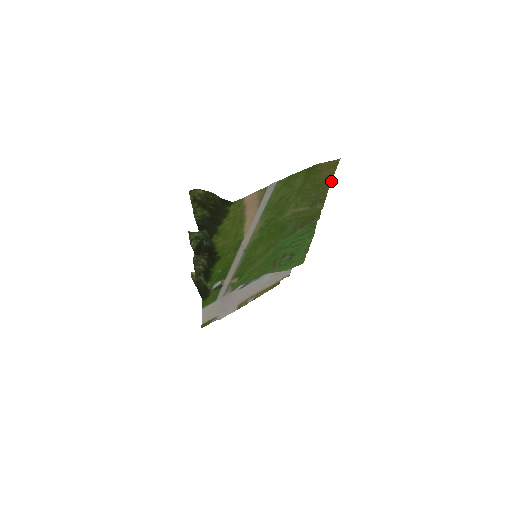
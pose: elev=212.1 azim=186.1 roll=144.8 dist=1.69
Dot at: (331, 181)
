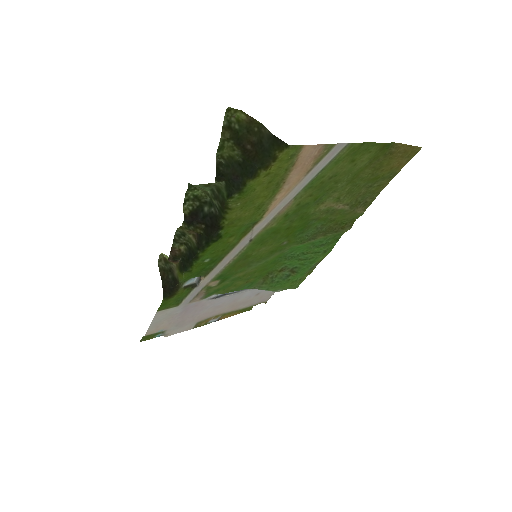
Dot at: occluded
